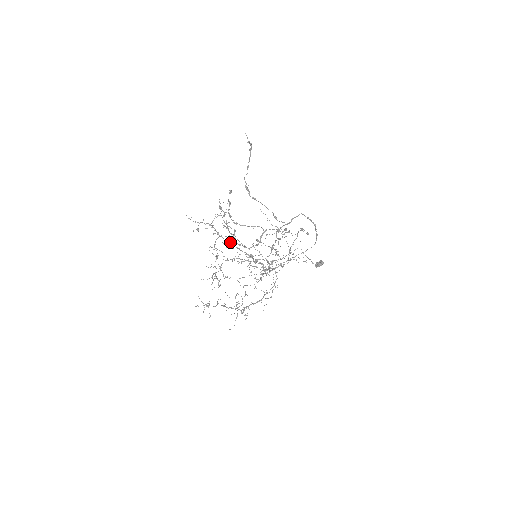
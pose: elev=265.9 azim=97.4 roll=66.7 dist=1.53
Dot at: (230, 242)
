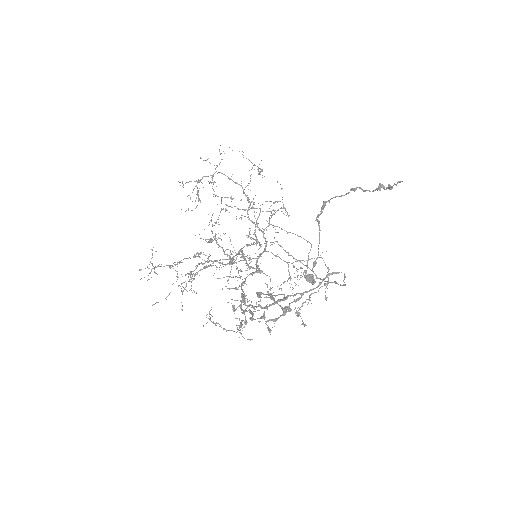
Dot at: (239, 254)
